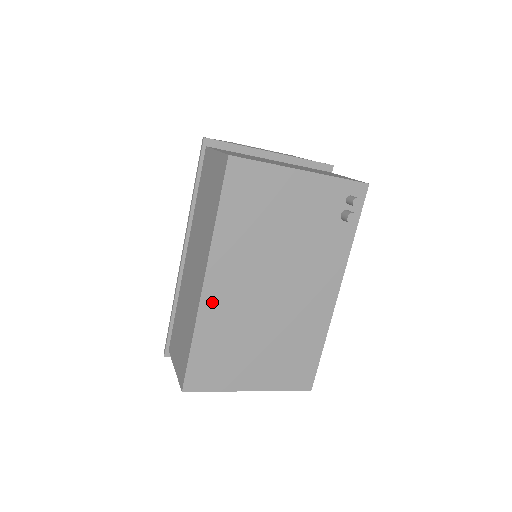
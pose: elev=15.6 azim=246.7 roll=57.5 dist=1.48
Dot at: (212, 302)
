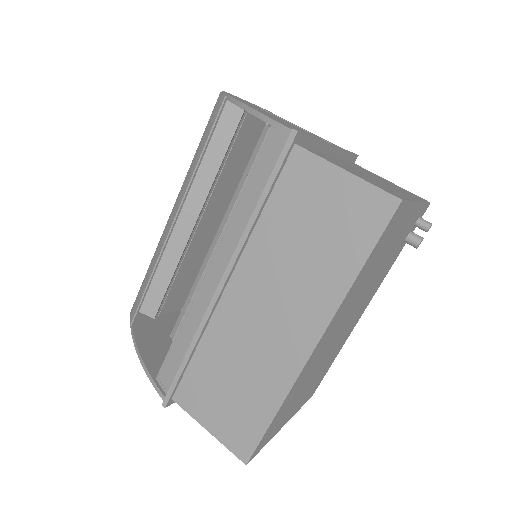
Dot at: (308, 364)
